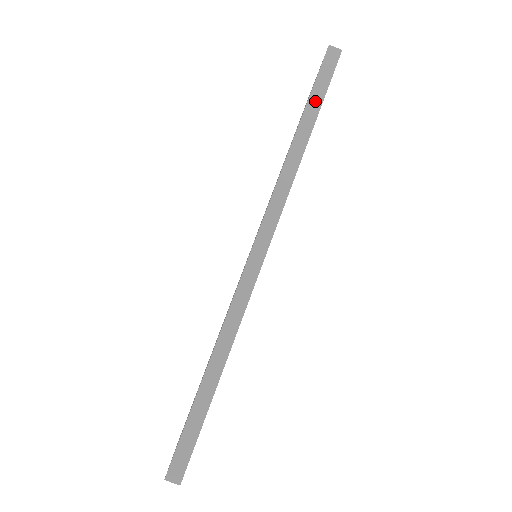
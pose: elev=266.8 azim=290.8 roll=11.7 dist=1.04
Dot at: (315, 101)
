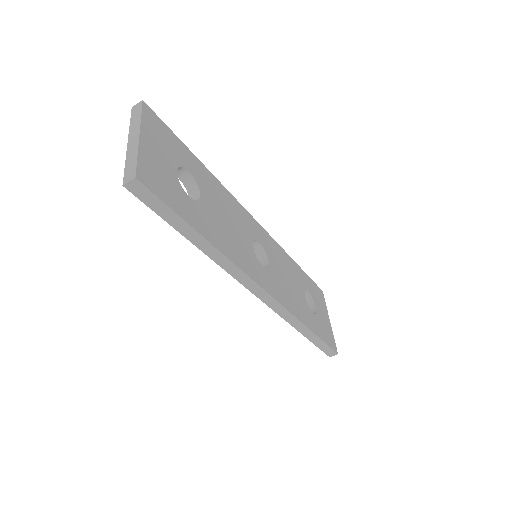
Dot at: (176, 222)
